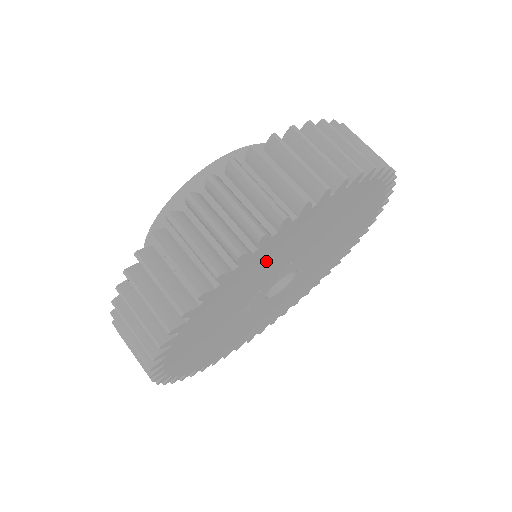
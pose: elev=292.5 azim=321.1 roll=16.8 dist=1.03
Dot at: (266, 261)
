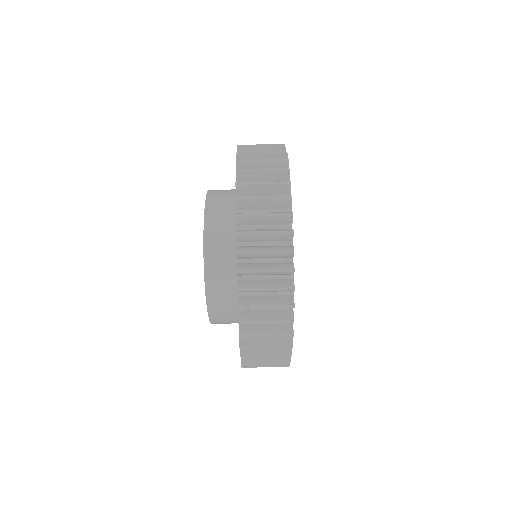
Dot at: occluded
